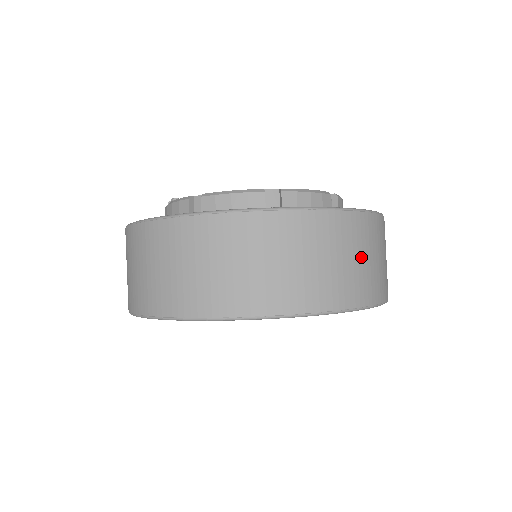
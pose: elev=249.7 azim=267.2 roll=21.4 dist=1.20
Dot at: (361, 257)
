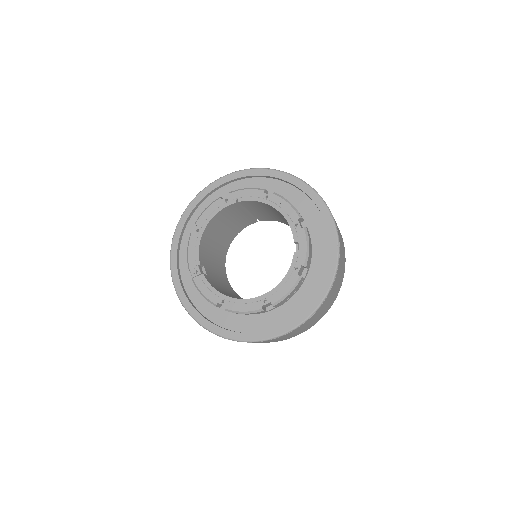
Dot at: occluded
